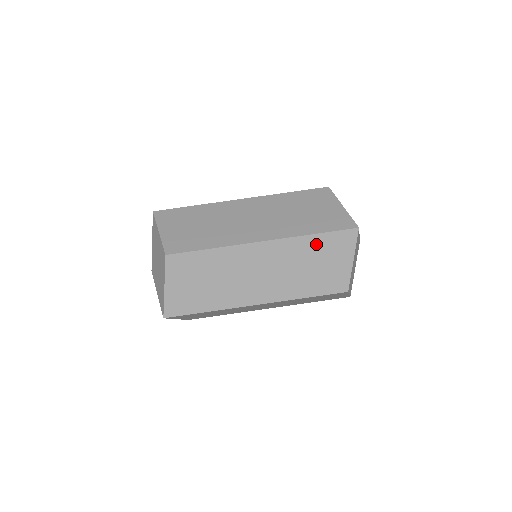
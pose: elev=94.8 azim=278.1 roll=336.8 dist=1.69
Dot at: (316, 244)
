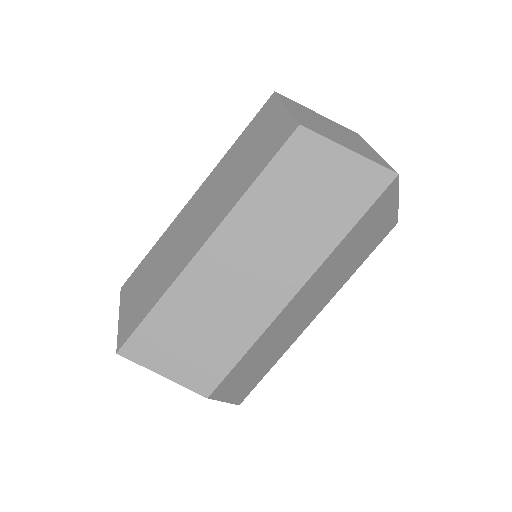
Dot at: (356, 233)
